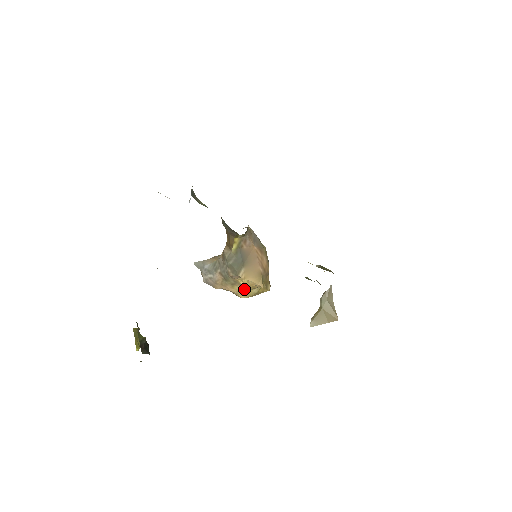
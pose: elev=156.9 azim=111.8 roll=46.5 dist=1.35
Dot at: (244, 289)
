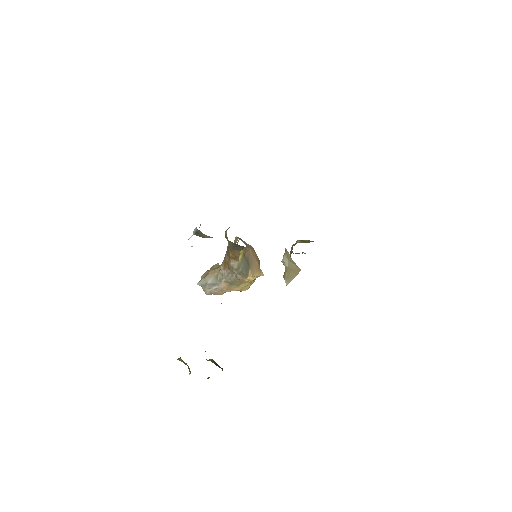
Dot at: (248, 284)
